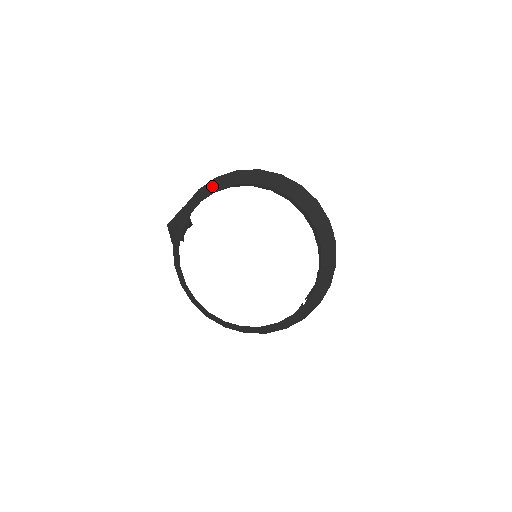
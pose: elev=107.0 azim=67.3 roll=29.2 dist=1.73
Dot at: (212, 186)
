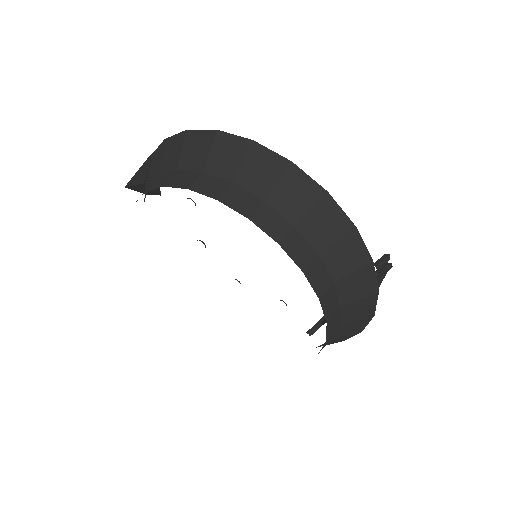
Dot at: (176, 151)
